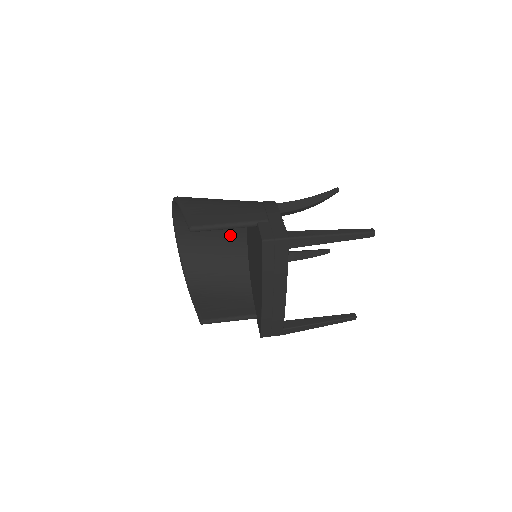
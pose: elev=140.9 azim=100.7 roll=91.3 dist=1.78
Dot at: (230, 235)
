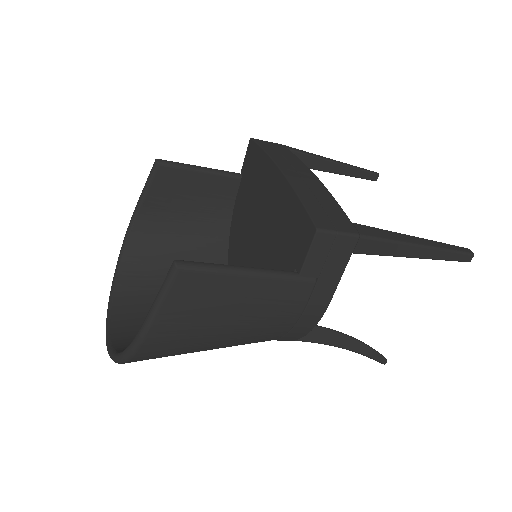
Dot at: occluded
